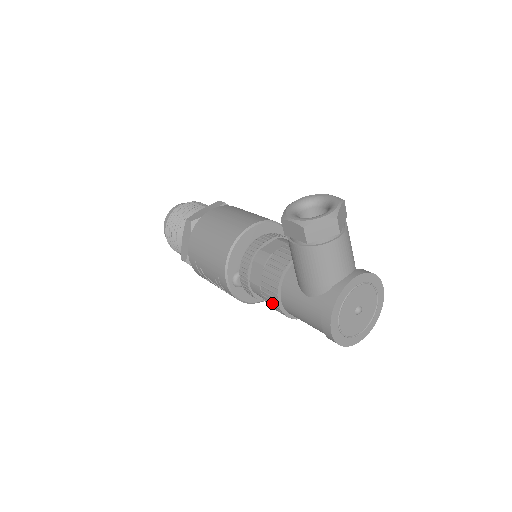
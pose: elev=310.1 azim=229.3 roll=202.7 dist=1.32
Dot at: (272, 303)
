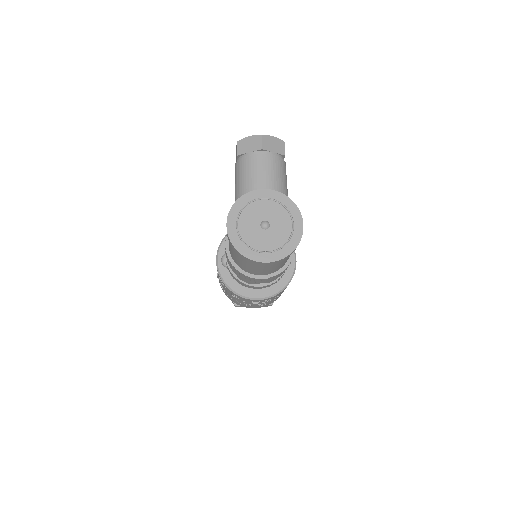
Dot at: occluded
